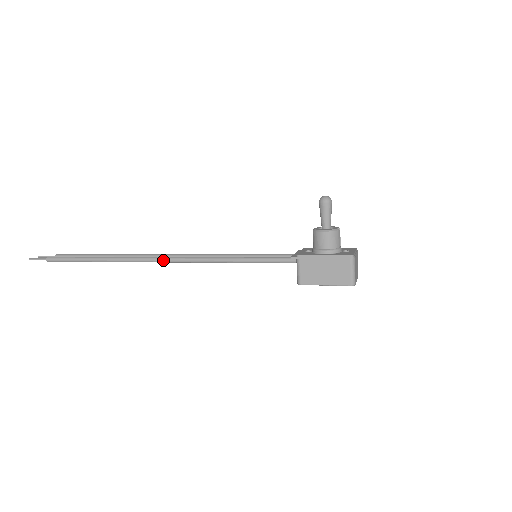
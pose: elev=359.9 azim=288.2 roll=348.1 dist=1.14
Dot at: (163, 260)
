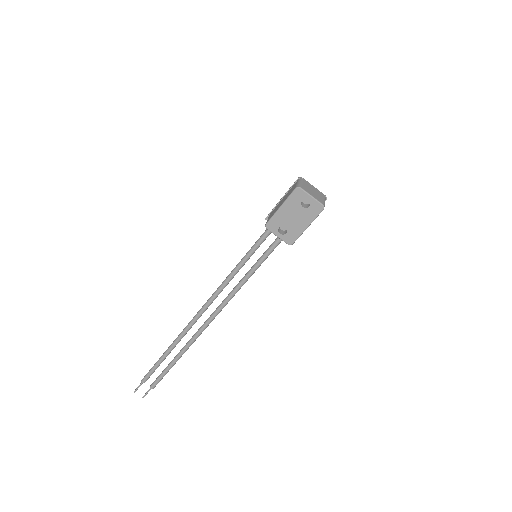
Dot at: (200, 309)
